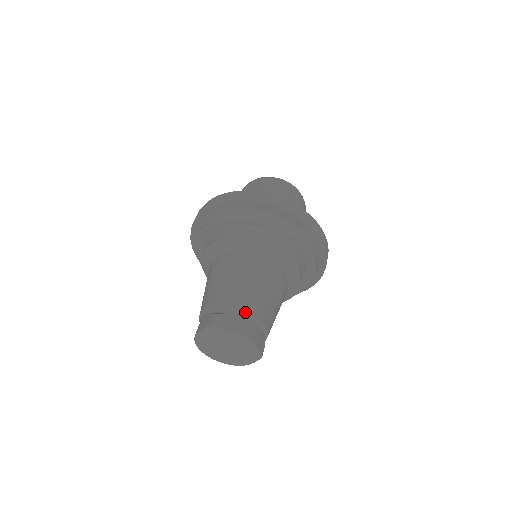
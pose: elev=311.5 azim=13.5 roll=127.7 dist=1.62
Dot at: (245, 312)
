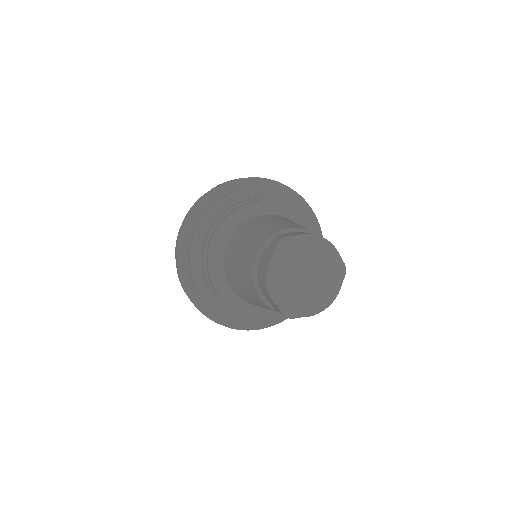
Dot at: (301, 229)
